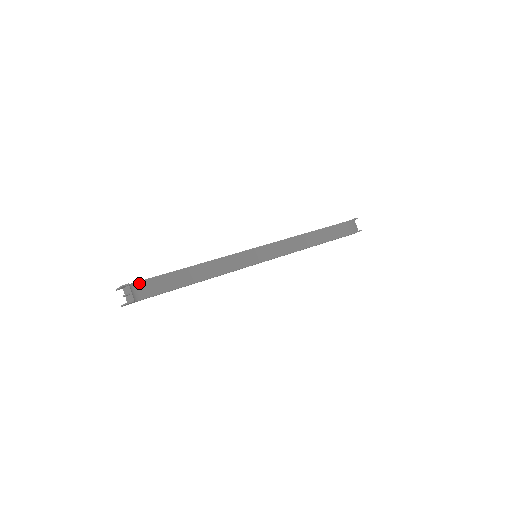
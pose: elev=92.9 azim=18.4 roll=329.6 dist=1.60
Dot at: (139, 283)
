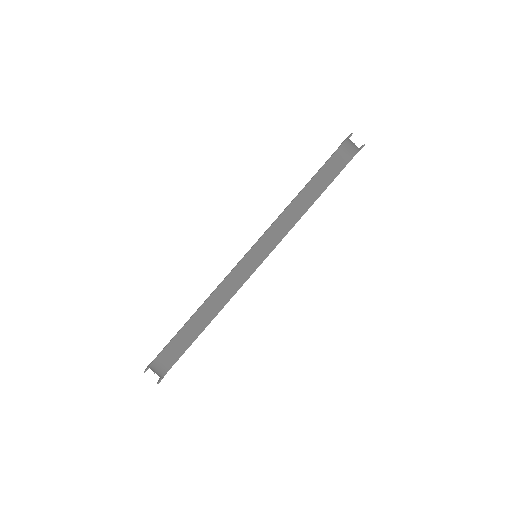
Dot at: (159, 356)
